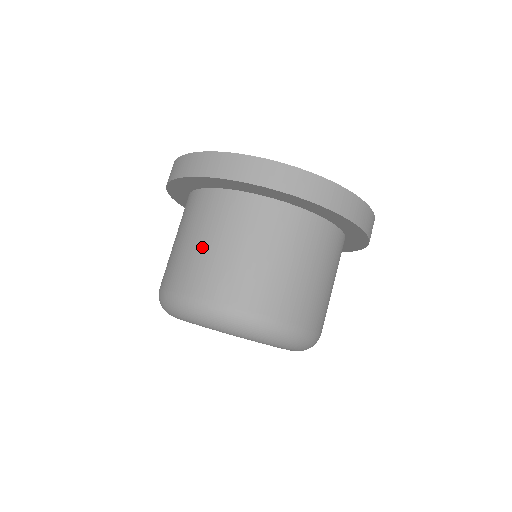
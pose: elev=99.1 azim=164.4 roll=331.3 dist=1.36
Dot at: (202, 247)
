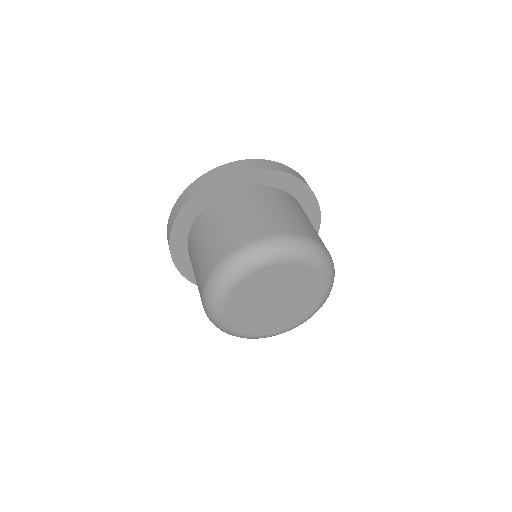
Dot at: (285, 212)
